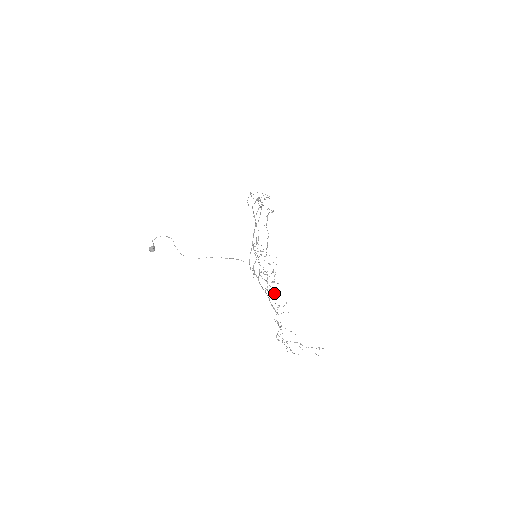
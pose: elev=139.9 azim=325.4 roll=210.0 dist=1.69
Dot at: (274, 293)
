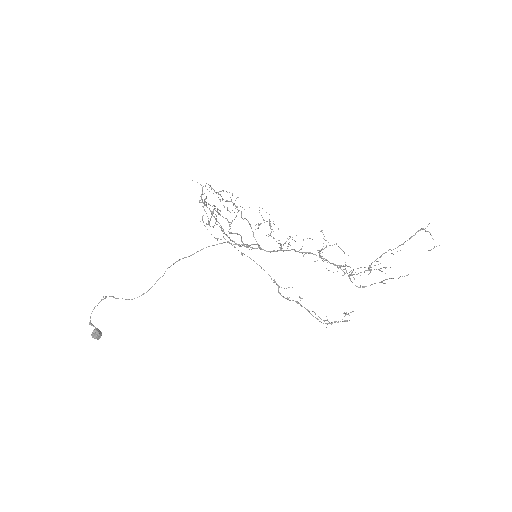
Dot at: occluded
